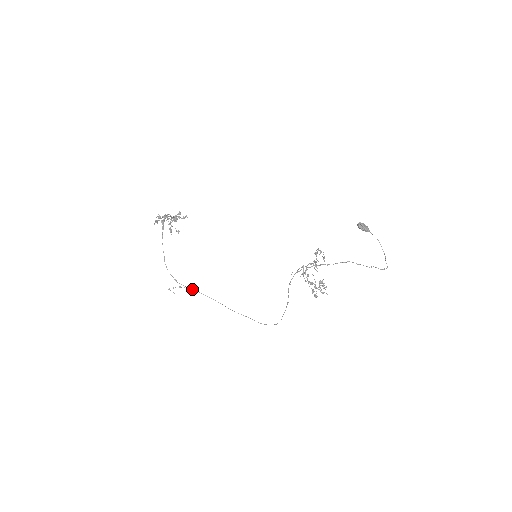
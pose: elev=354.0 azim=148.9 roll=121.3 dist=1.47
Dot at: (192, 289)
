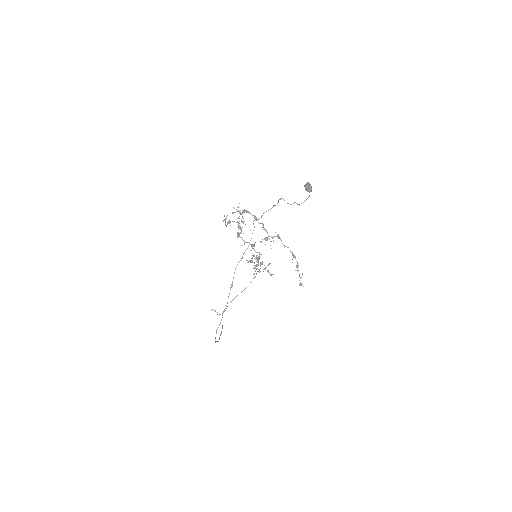
Dot at: occluded
